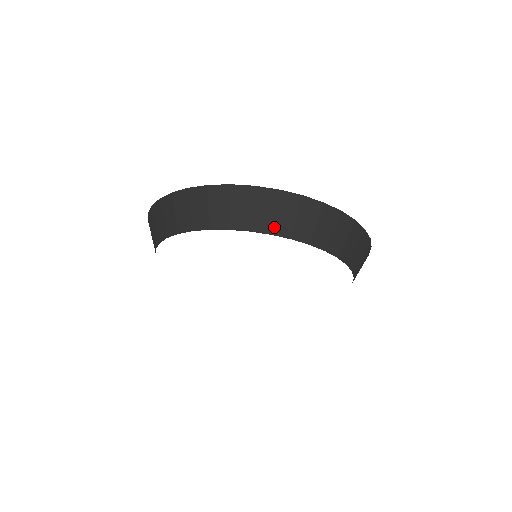
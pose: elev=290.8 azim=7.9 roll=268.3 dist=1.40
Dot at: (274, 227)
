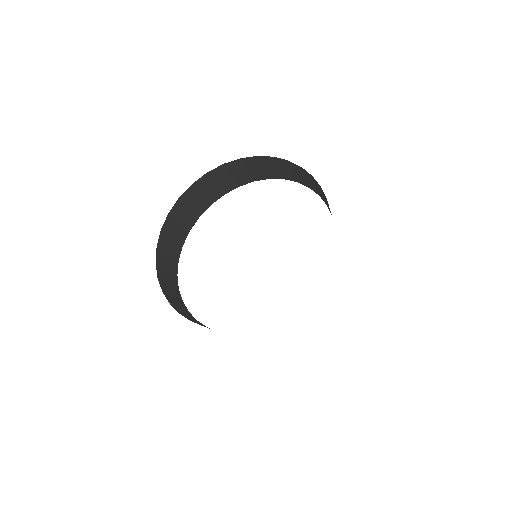
Dot at: (209, 200)
